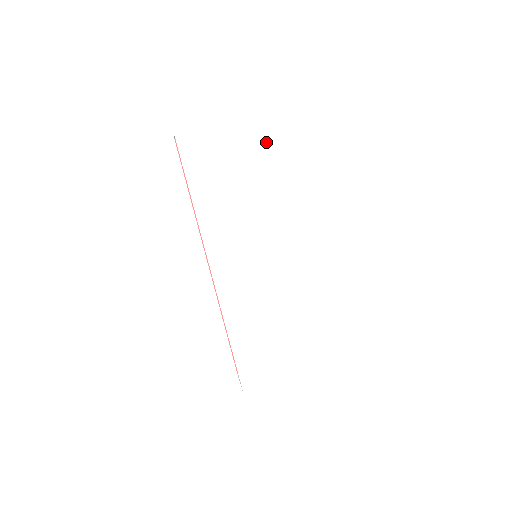
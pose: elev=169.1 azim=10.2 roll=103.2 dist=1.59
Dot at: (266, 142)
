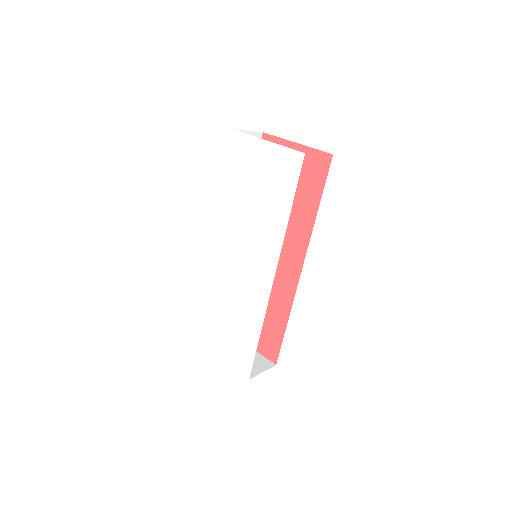
Dot at: (285, 172)
